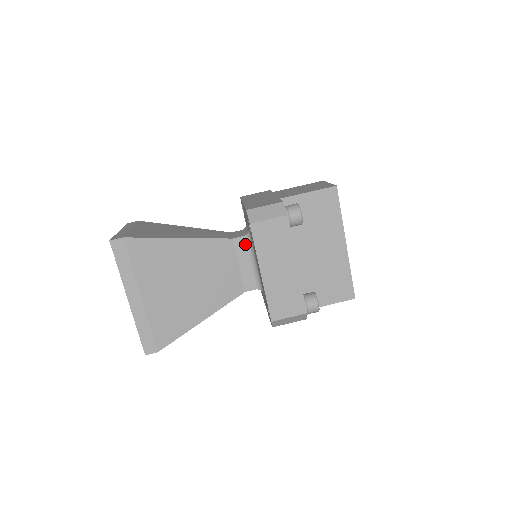
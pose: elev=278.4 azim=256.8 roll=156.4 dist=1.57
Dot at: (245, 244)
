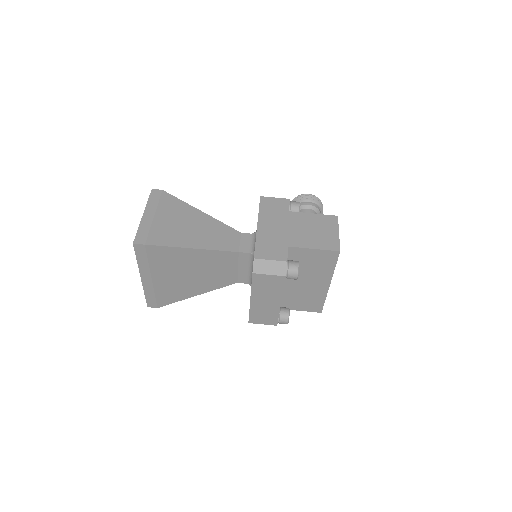
Dot at: (248, 258)
